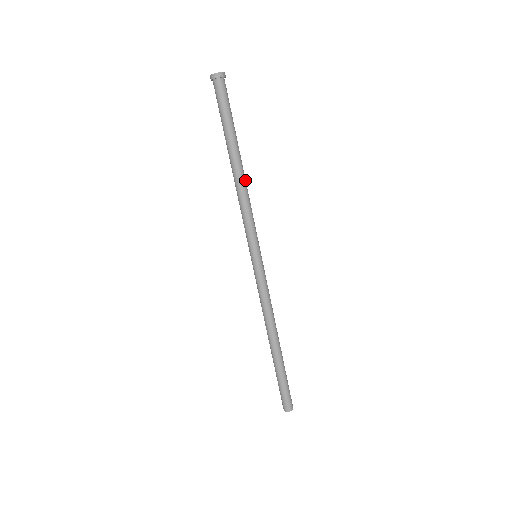
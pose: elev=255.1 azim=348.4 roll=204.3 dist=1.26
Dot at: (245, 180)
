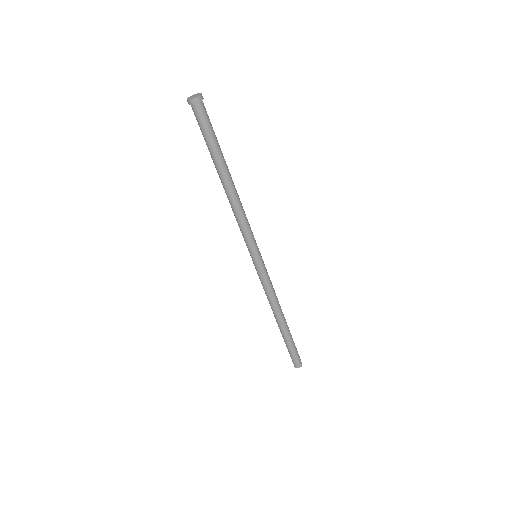
Dot at: (237, 193)
